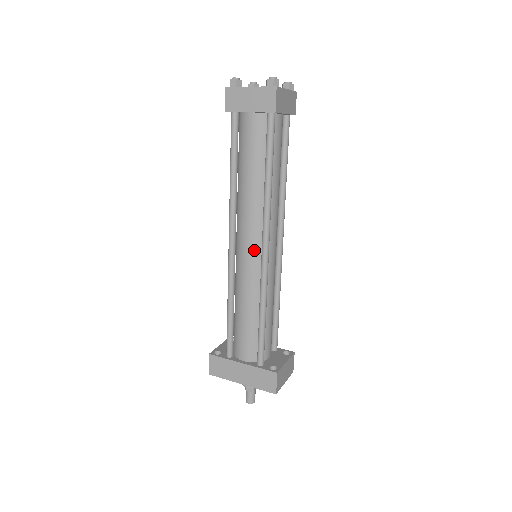
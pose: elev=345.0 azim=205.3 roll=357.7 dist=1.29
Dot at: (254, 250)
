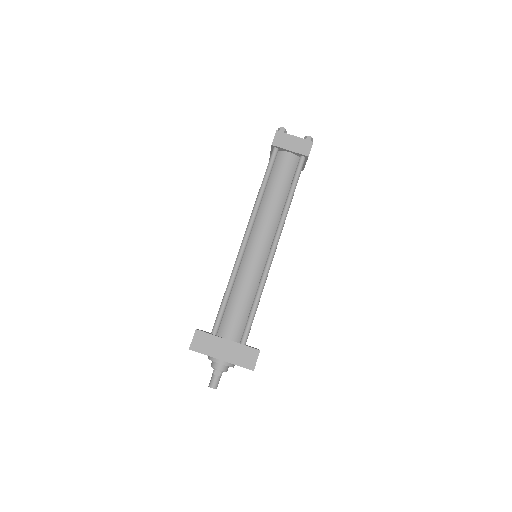
Dot at: (265, 246)
